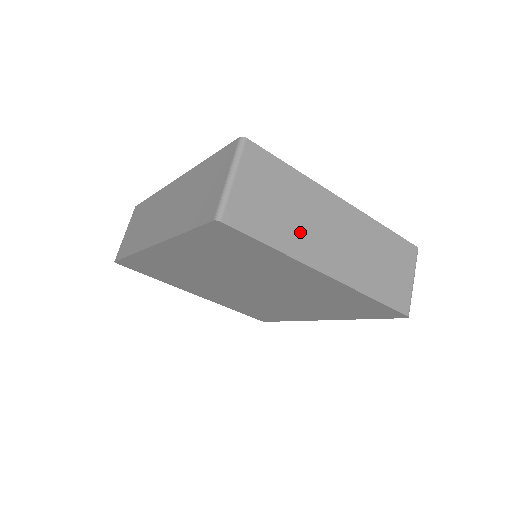
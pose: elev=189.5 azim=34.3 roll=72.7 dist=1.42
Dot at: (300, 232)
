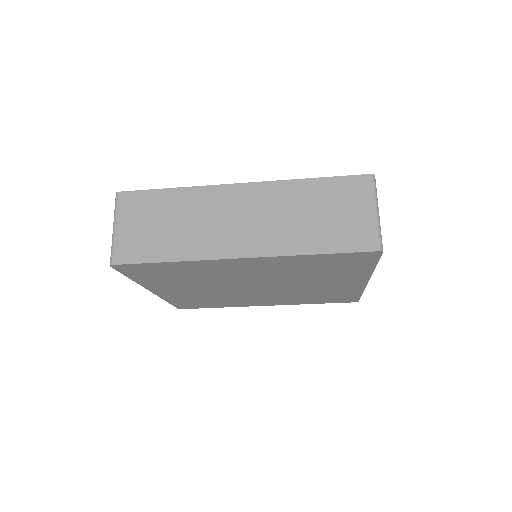
Dot at: occluded
